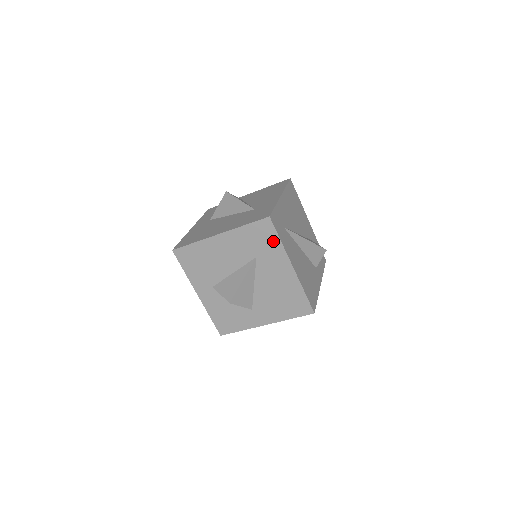
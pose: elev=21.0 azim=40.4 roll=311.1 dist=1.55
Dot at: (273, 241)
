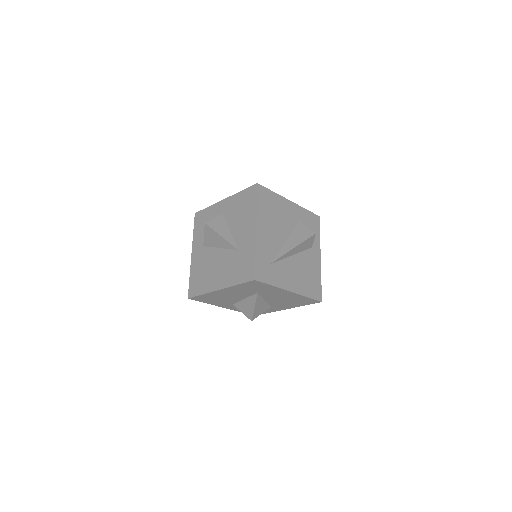
Dot at: (266, 287)
